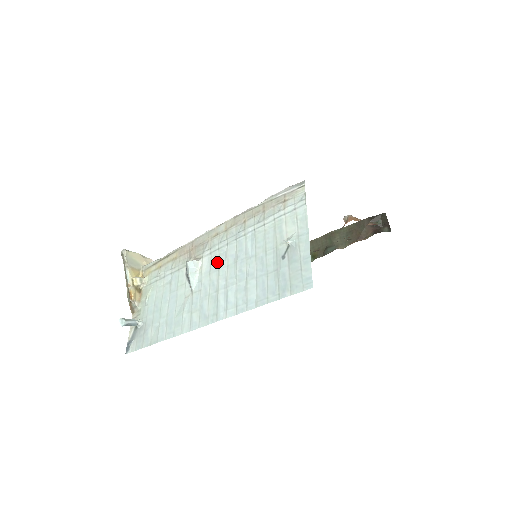
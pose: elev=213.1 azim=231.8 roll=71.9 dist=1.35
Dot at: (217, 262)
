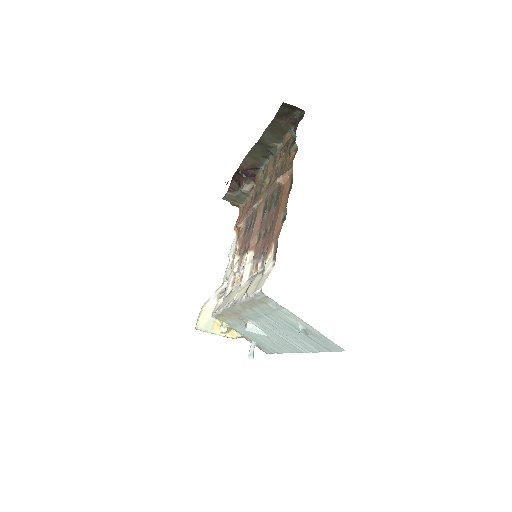
Dot at: (262, 325)
